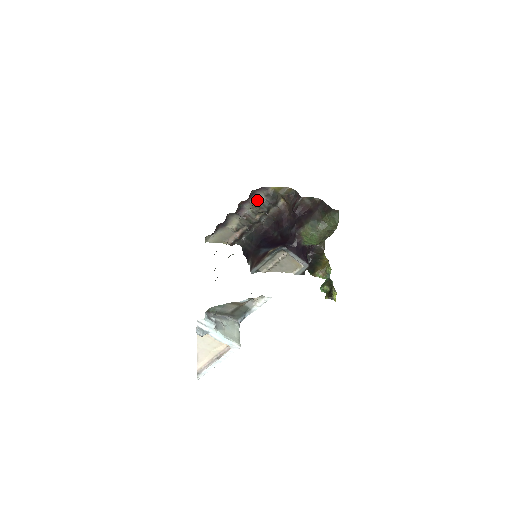
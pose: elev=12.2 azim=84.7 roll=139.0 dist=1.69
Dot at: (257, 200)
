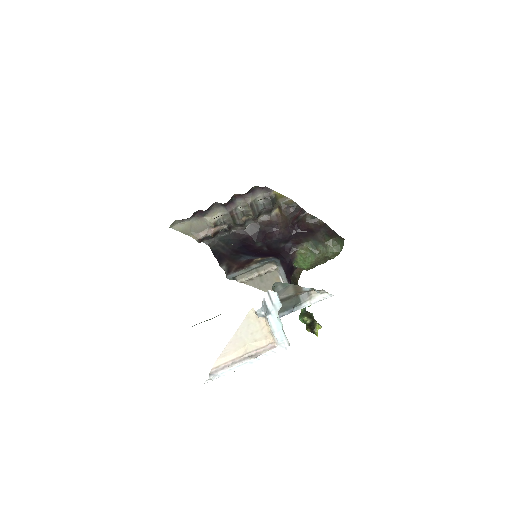
Dot at: (253, 199)
